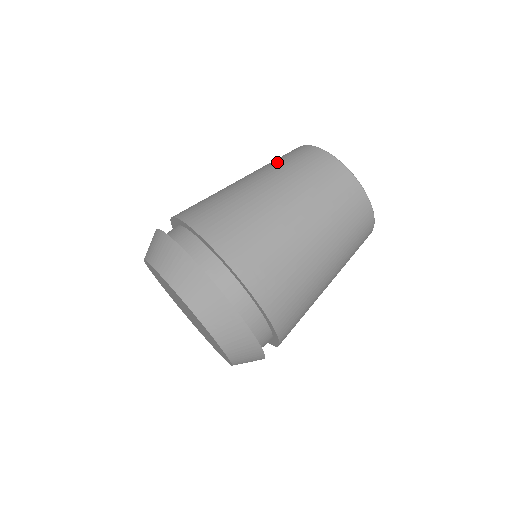
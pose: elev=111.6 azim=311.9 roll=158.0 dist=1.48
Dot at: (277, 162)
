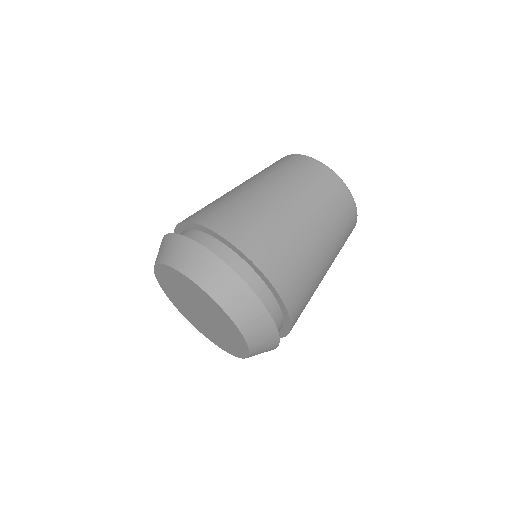
Dot at: occluded
